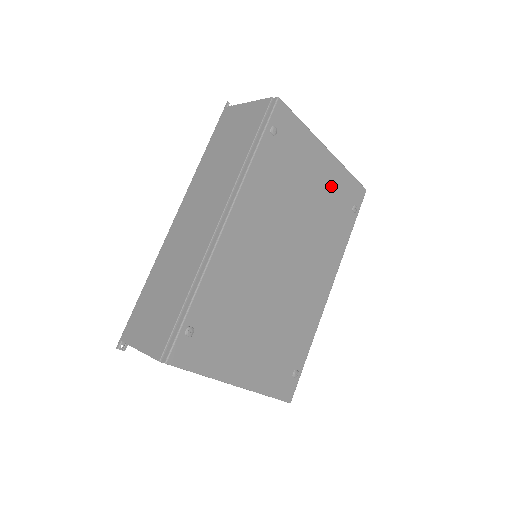
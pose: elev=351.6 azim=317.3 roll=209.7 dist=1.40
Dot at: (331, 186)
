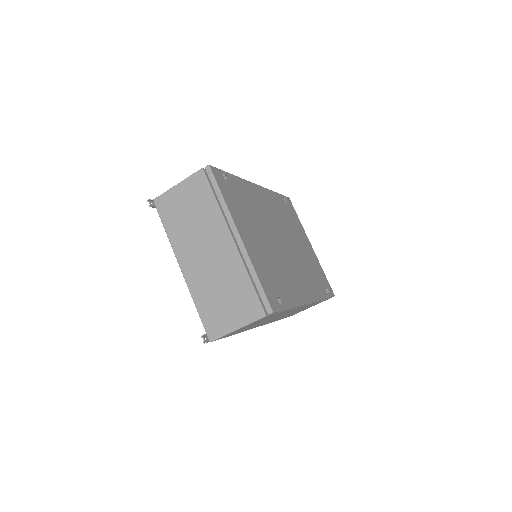
Dot at: (313, 260)
